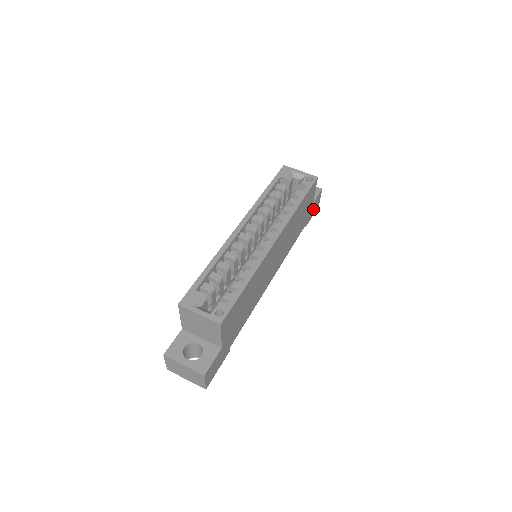
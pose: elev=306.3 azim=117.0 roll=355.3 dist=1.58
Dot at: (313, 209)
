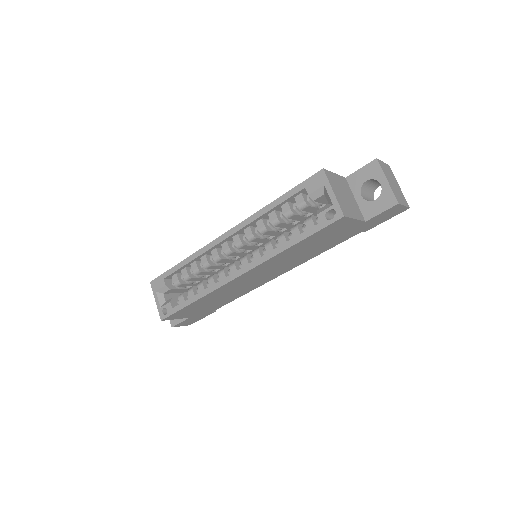
Dot at: (379, 219)
